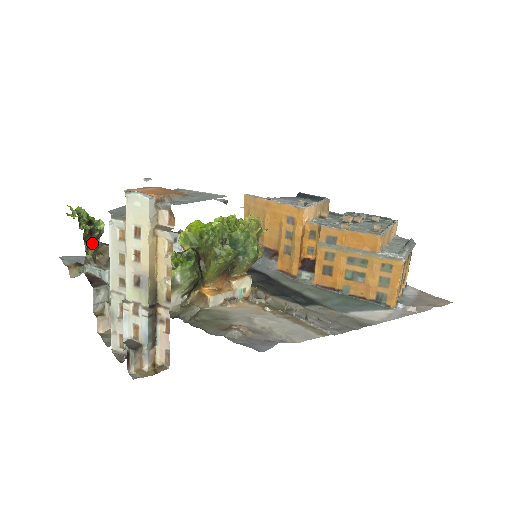
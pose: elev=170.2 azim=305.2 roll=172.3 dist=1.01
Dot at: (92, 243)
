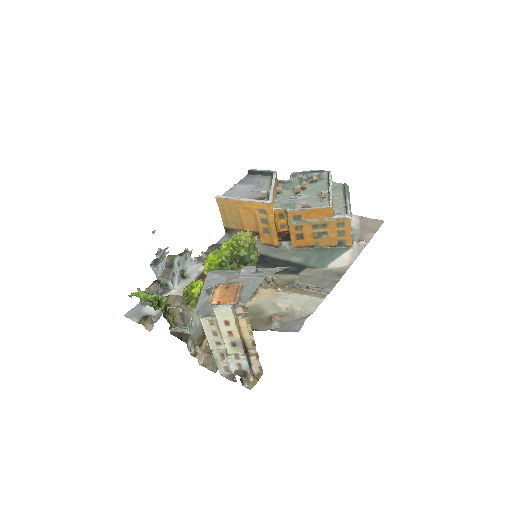
Dot at: (169, 316)
